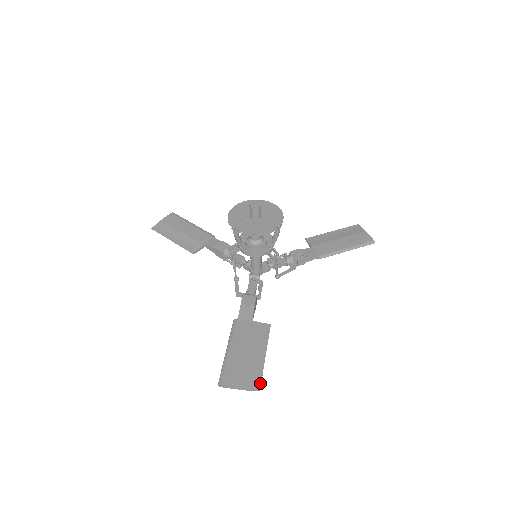
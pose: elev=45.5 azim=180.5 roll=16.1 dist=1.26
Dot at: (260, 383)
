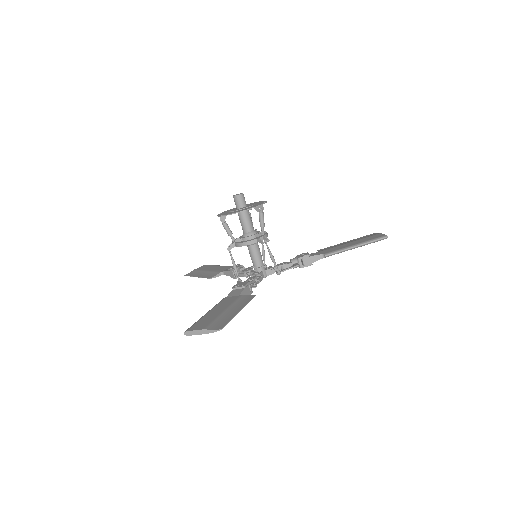
Dot at: (224, 325)
